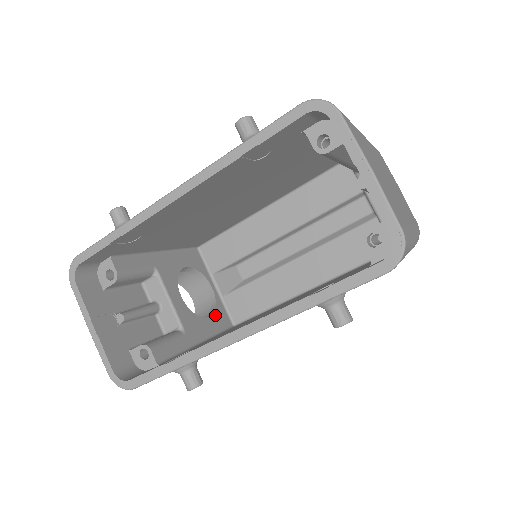
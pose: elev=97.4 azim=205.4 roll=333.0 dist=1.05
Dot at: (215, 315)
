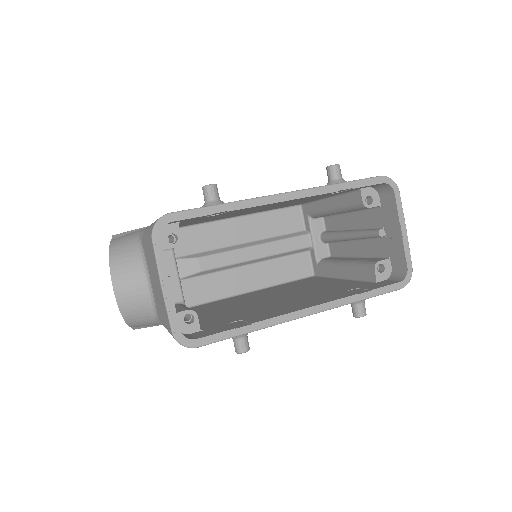
Dot at: occluded
